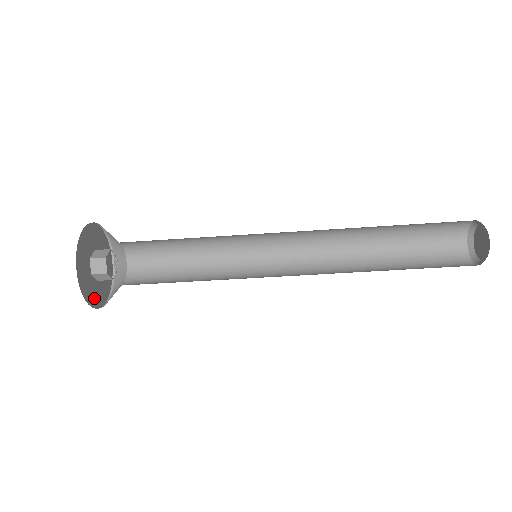
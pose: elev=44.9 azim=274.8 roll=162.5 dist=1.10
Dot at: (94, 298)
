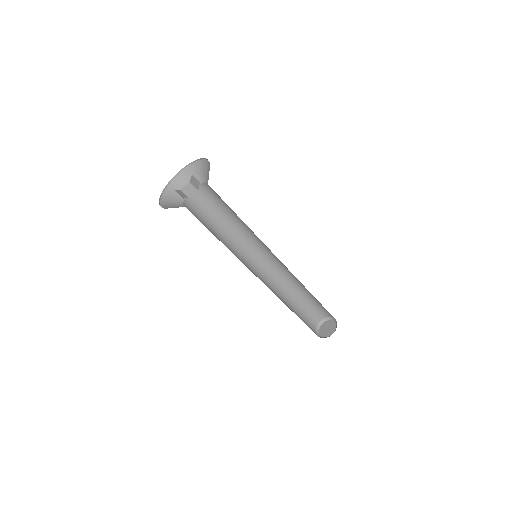
Dot at: occluded
